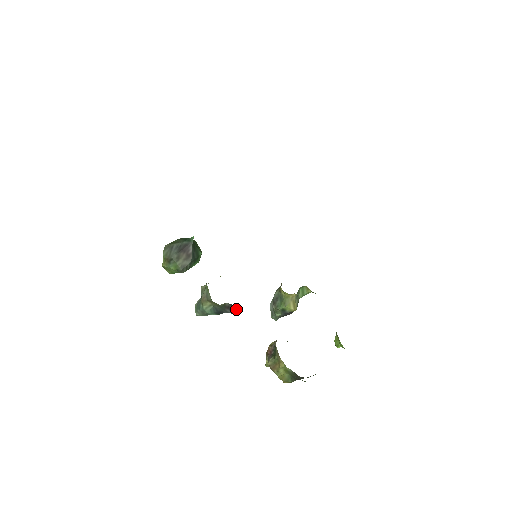
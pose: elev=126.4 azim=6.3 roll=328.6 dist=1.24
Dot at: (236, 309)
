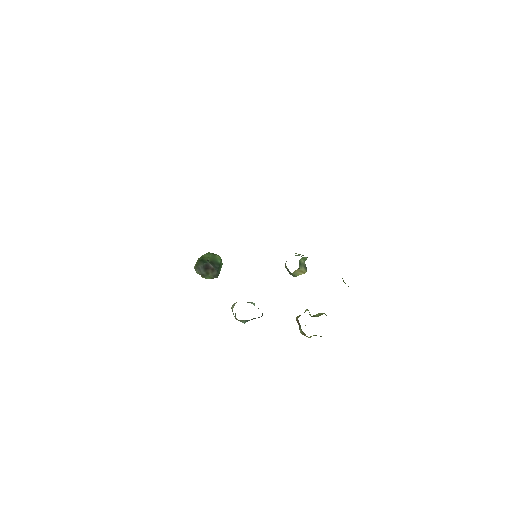
Dot at: occluded
